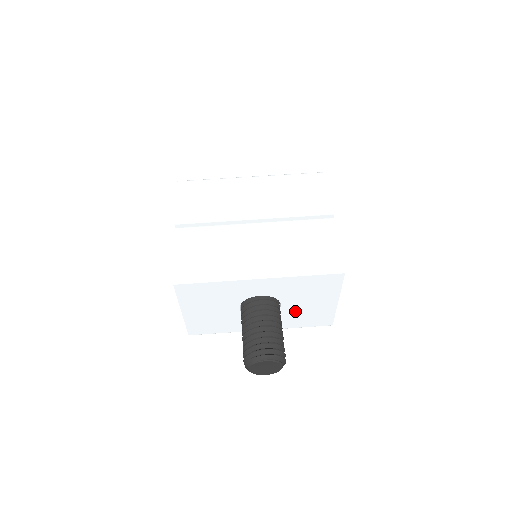
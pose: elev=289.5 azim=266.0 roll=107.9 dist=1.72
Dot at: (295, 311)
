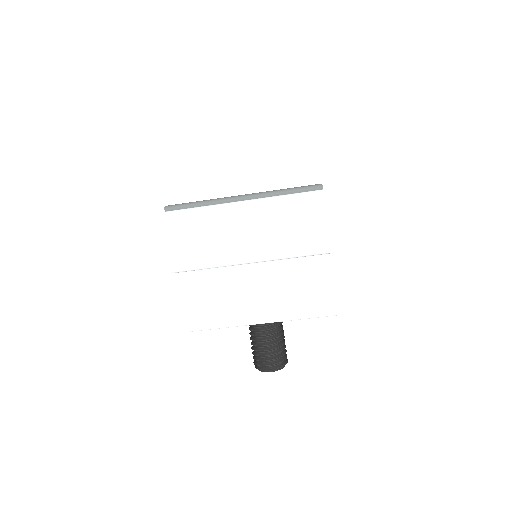
Dot at: occluded
